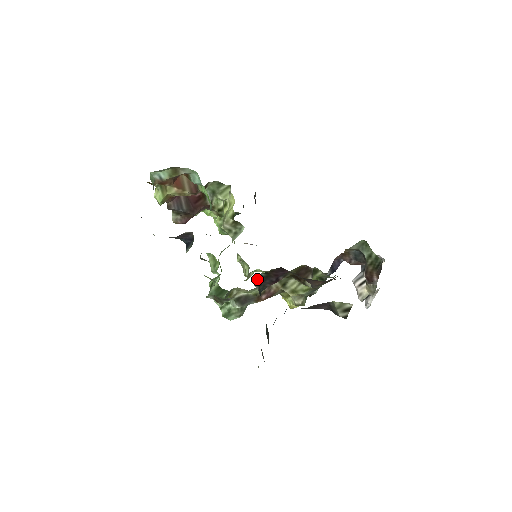
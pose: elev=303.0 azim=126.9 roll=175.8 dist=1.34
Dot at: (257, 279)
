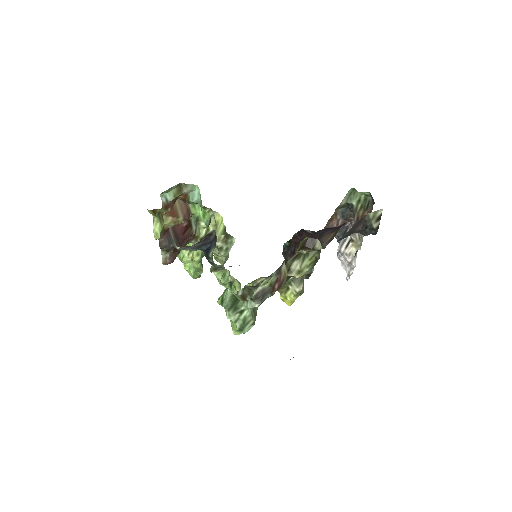
Dot at: (283, 250)
